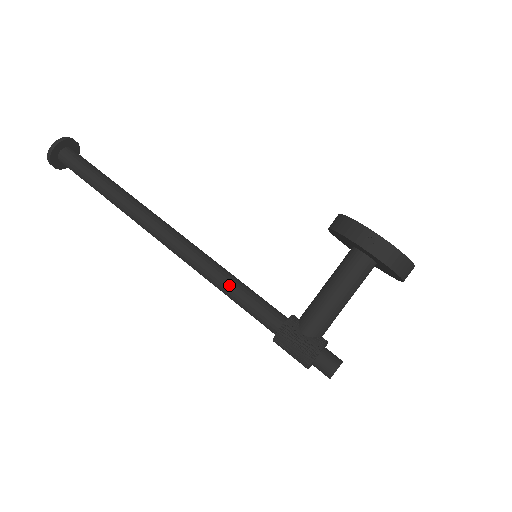
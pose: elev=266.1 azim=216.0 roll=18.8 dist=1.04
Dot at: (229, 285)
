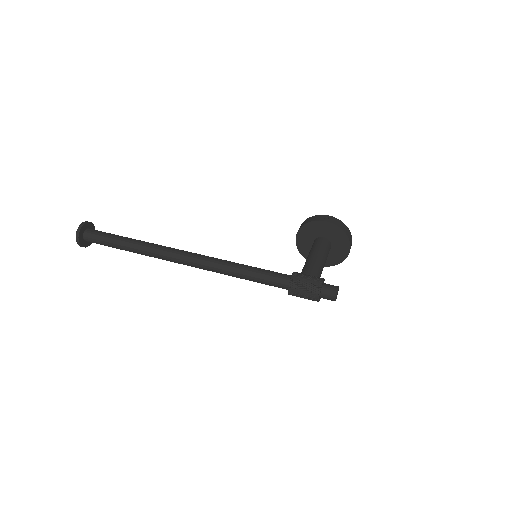
Dot at: (246, 266)
